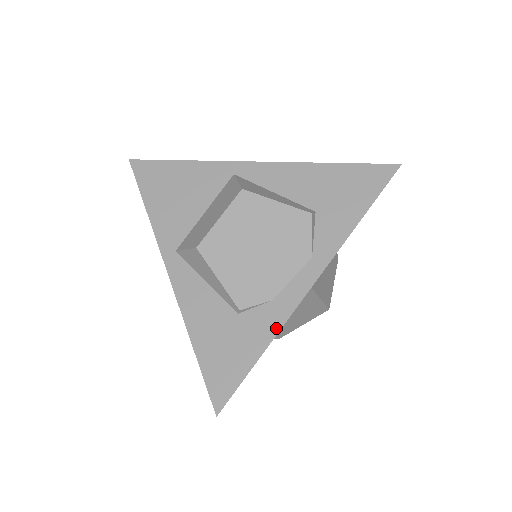
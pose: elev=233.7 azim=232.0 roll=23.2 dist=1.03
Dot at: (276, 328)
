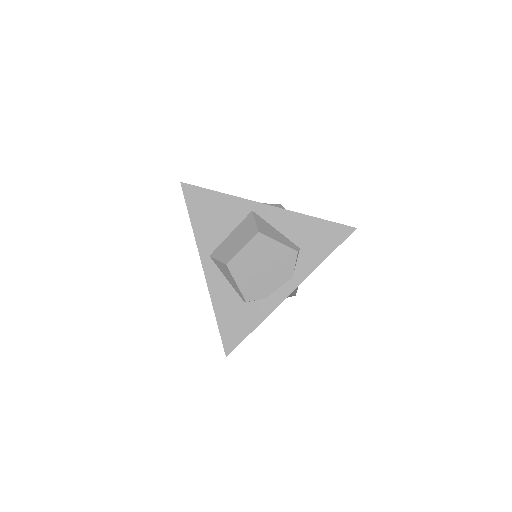
Dot at: (266, 315)
